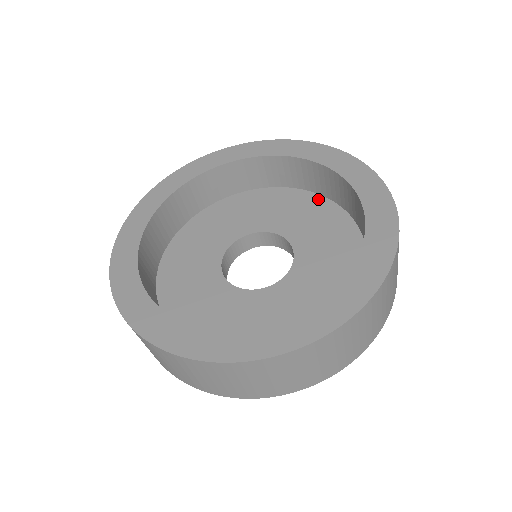
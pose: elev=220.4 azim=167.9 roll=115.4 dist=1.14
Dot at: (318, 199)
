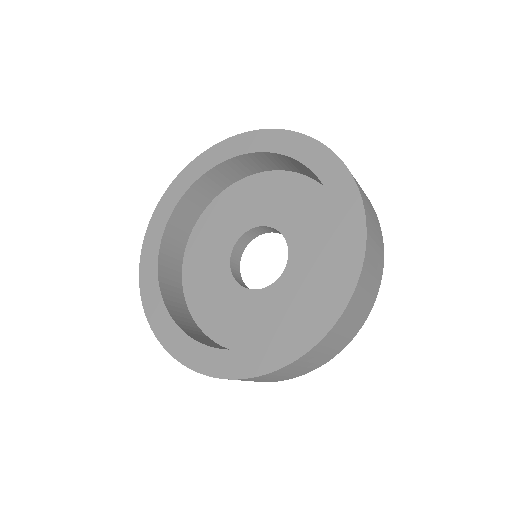
Dot at: (289, 177)
